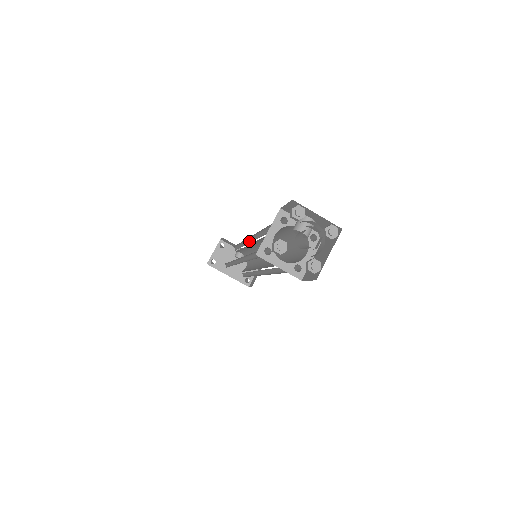
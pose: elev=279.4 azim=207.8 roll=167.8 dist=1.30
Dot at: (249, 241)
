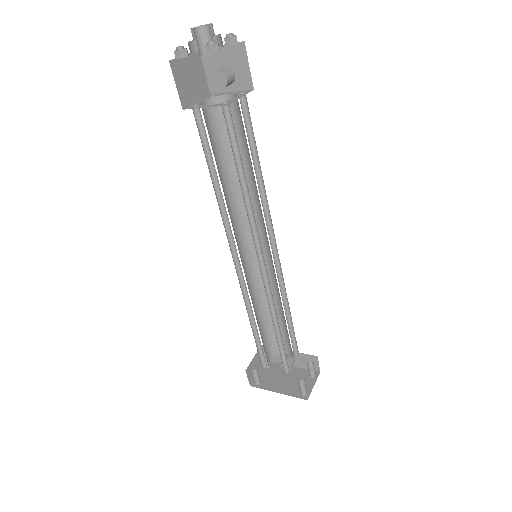
Dot at: (257, 268)
